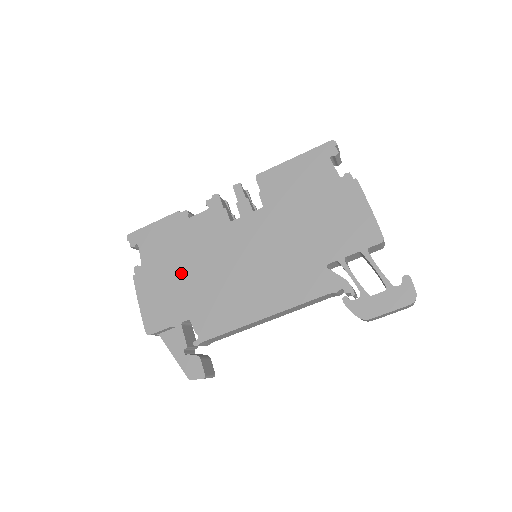
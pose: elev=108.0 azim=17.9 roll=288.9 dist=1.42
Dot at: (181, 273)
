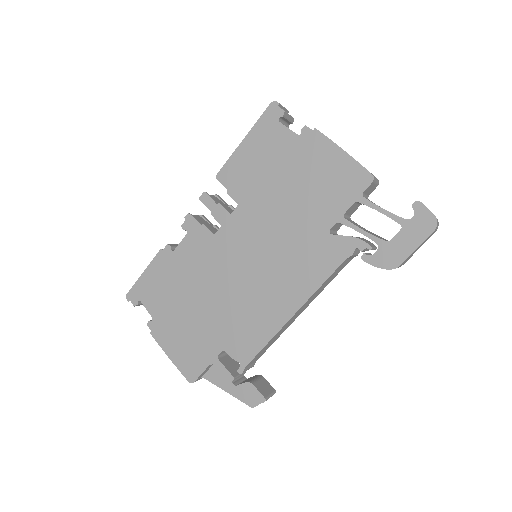
Dot at: (193, 309)
